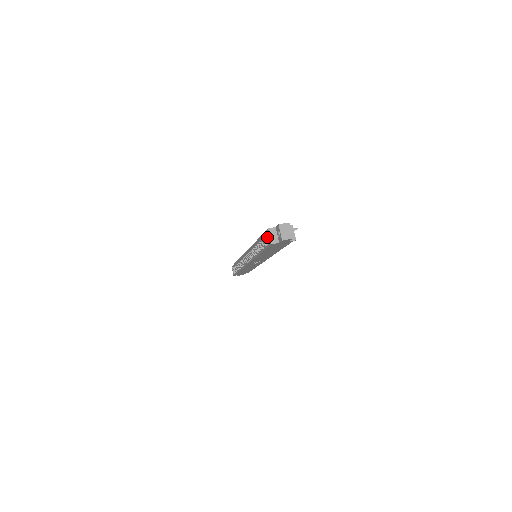
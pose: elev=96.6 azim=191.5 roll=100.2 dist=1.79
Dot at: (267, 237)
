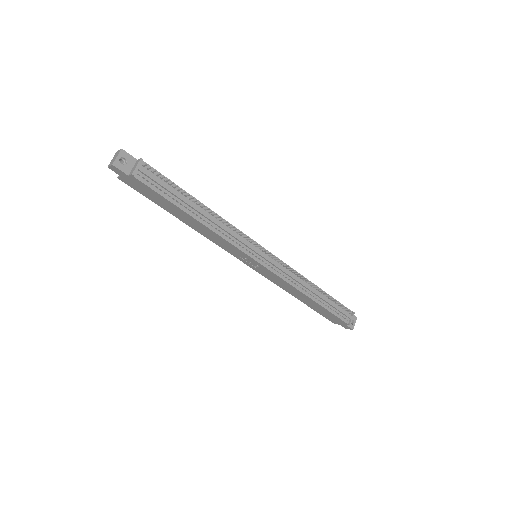
Dot at: occluded
